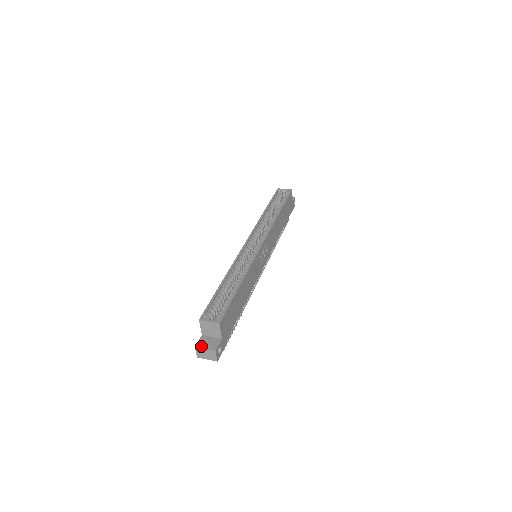
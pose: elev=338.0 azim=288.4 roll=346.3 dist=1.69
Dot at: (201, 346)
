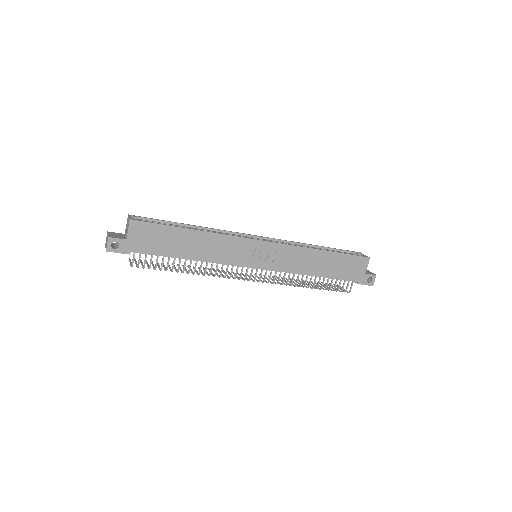
Dot at: (110, 233)
